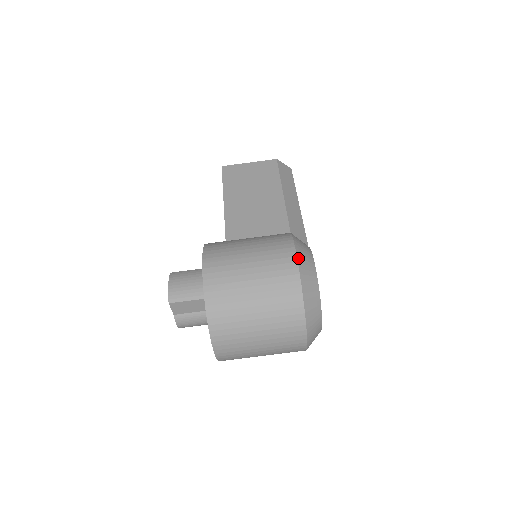
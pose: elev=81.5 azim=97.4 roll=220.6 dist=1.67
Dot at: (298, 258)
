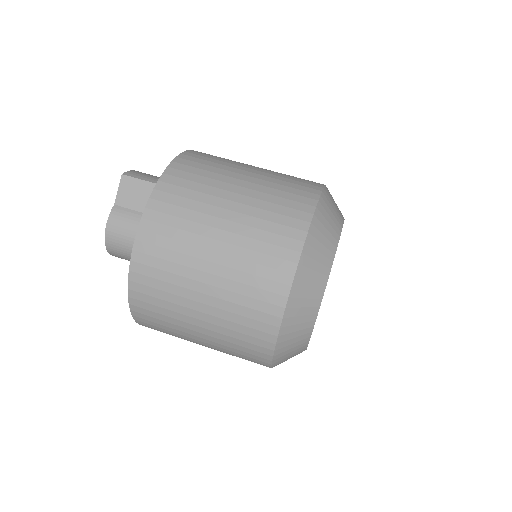
Dot at: (326, 187)
